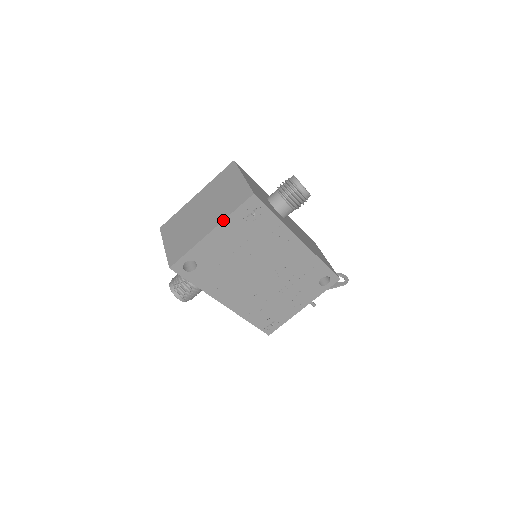
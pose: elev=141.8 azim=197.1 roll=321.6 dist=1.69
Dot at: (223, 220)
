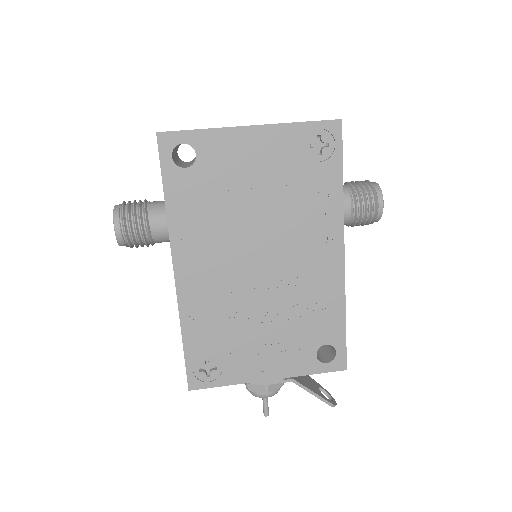
Dot at: (279, 123)
